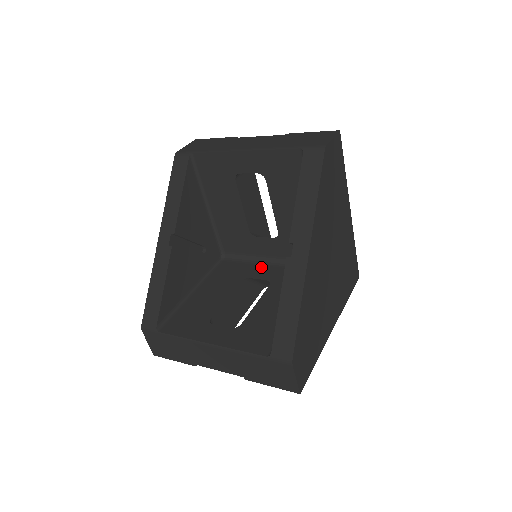
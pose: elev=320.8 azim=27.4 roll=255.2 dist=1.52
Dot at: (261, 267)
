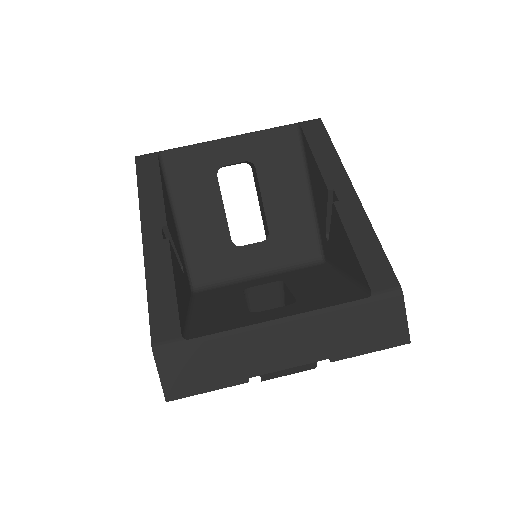
Dot at: (253, 280)
